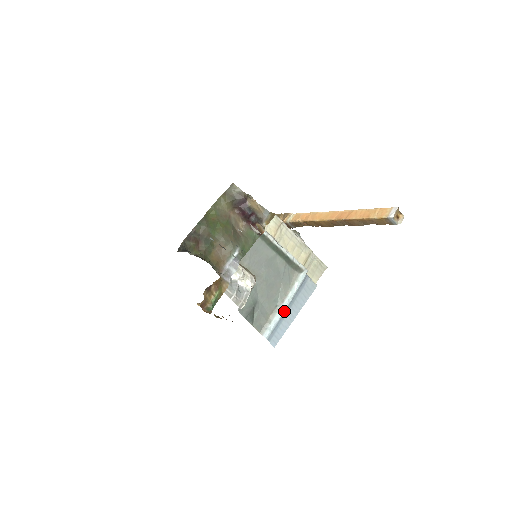
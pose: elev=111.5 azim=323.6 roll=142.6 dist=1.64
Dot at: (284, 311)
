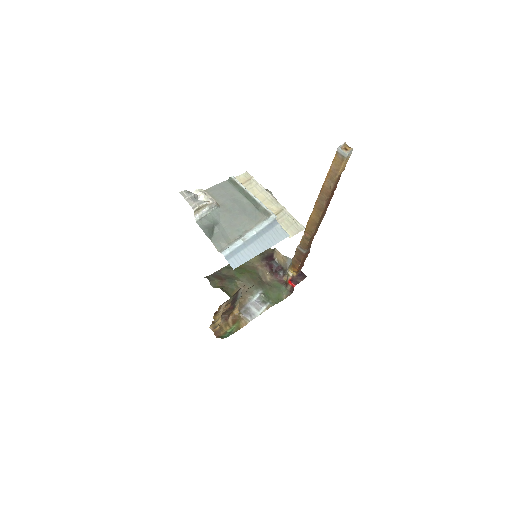
Dot at: (247, 240)
